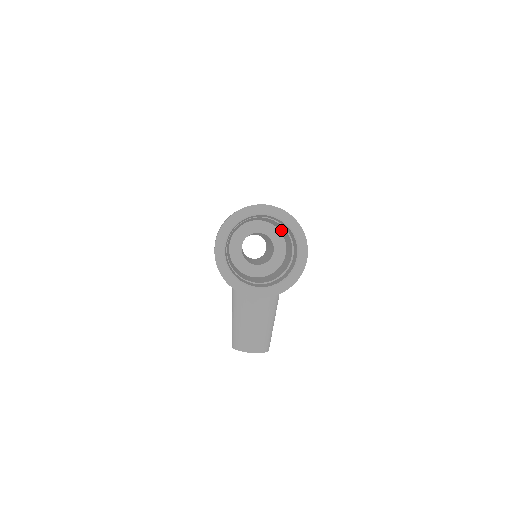
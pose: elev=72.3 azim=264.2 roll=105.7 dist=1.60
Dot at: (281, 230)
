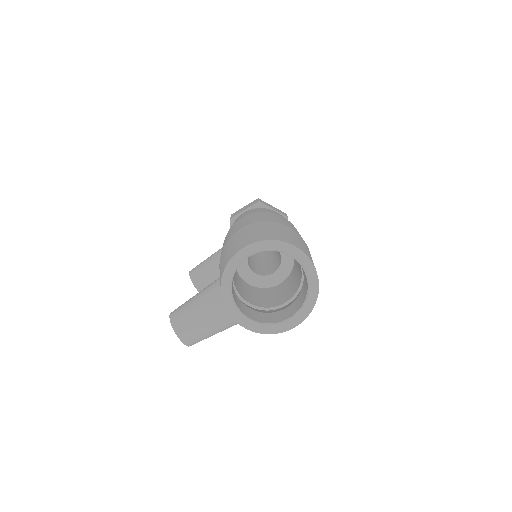
Dot at: (296, 271)
